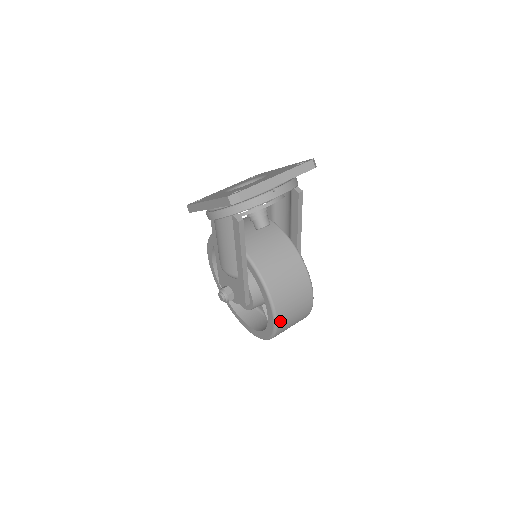
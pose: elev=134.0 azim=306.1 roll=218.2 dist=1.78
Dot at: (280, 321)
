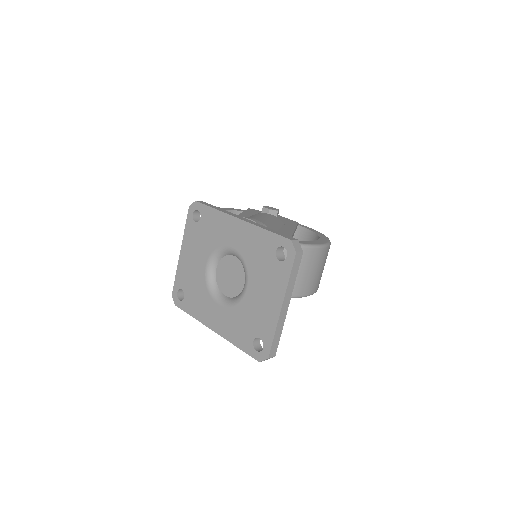
Dot at: occluded
